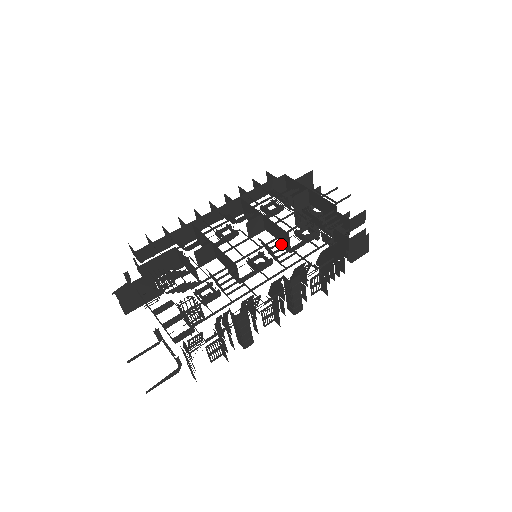
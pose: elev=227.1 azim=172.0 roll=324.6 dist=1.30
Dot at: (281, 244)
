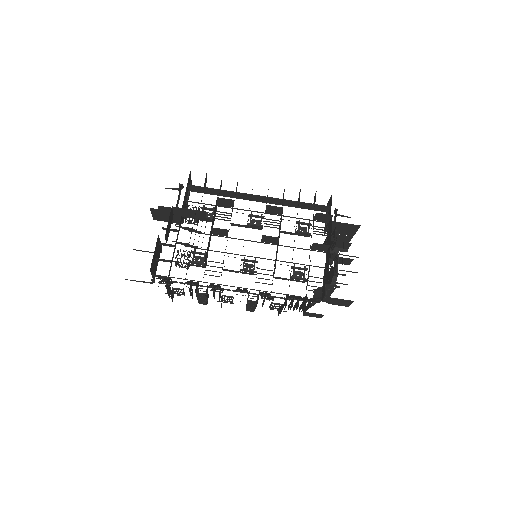
Dot at: (274, 266)
